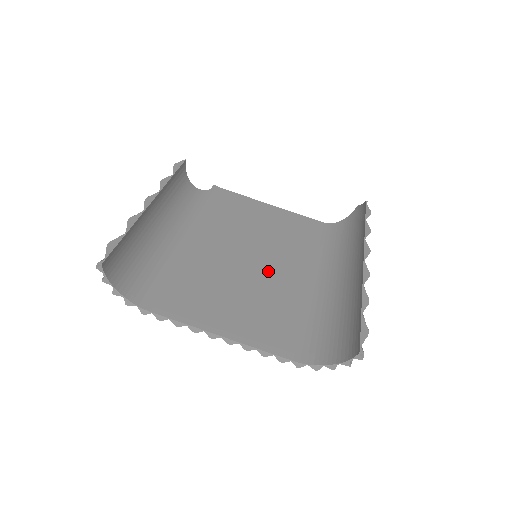
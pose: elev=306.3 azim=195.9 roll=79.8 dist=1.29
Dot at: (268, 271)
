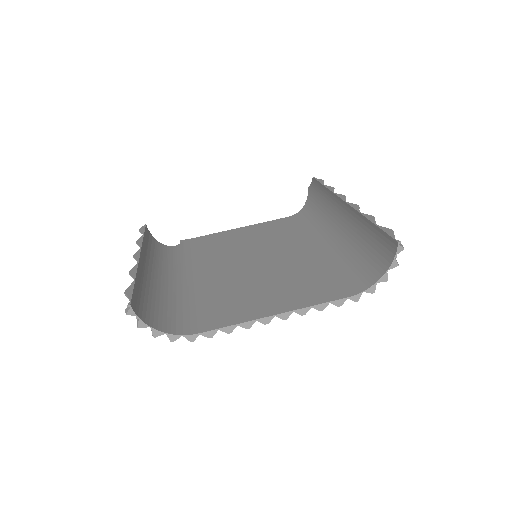
Dot at: (274, 261)
